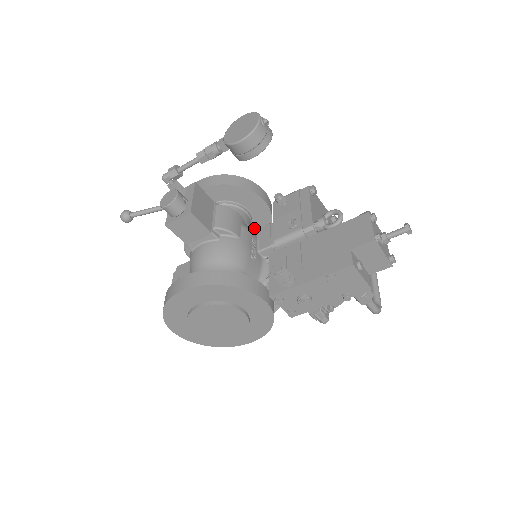
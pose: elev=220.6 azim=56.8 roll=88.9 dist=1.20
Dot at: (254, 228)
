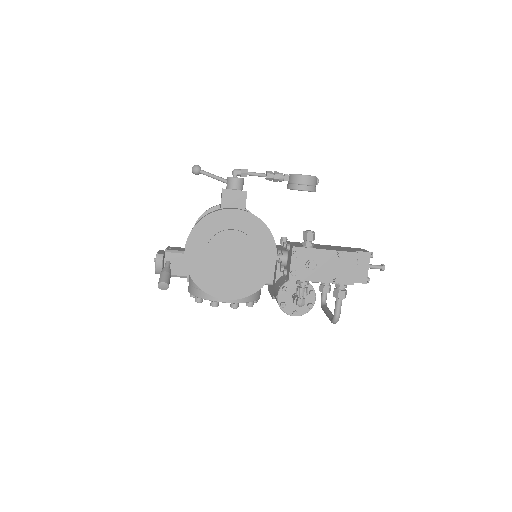
Dot at: occluded
